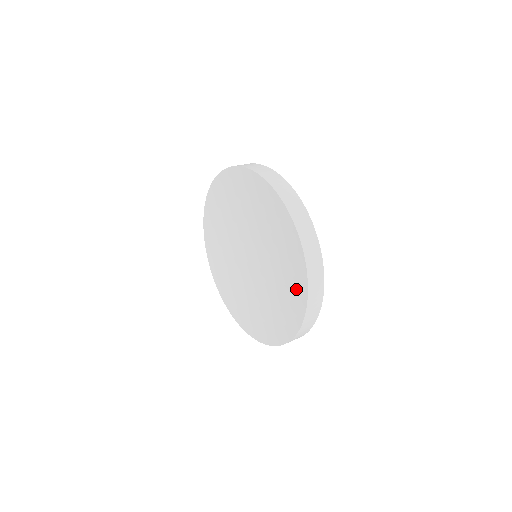
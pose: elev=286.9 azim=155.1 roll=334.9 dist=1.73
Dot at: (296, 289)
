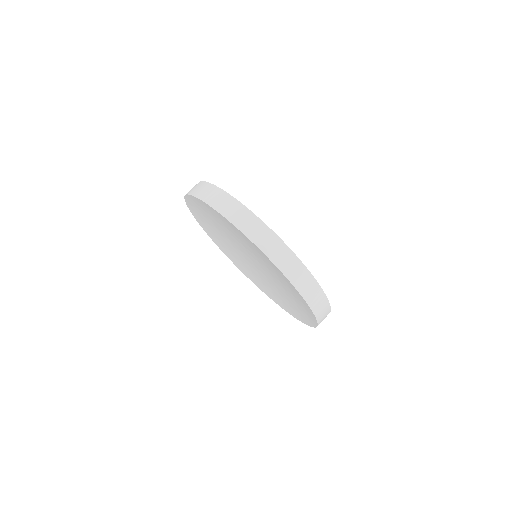
Dot at: (281, 276)
